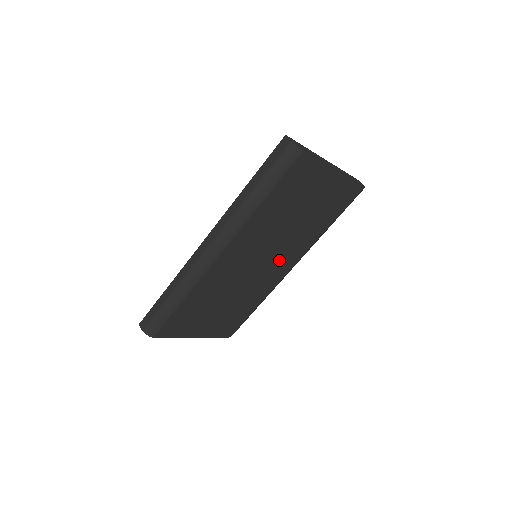
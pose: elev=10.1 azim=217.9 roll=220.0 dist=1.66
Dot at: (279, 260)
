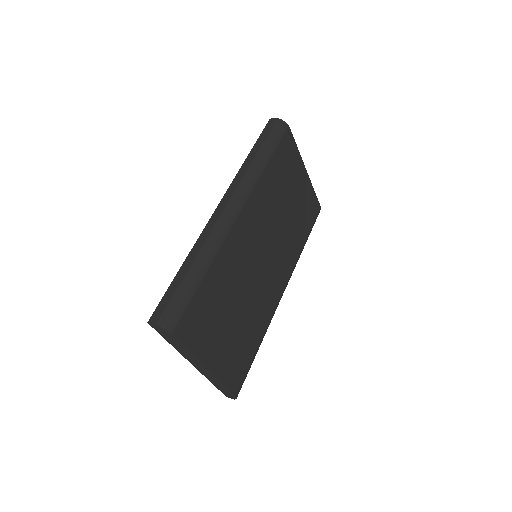
Dot at: (276, 267)
